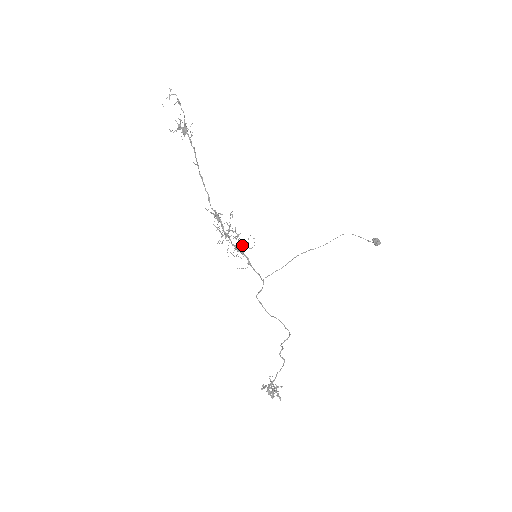
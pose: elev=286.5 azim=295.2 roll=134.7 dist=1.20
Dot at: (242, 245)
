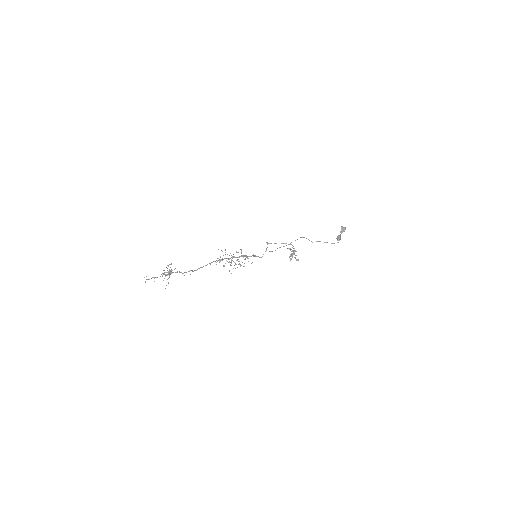
Dot at: occluded
